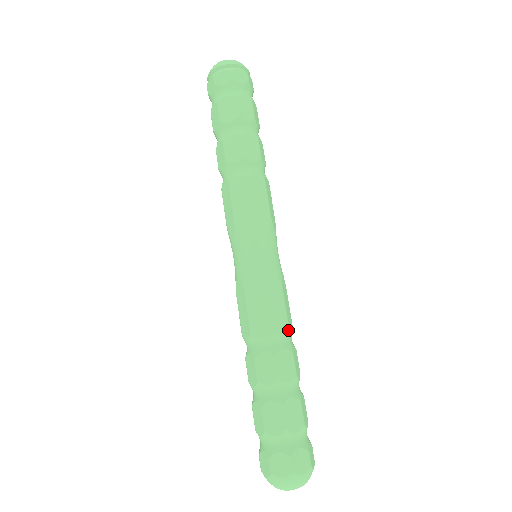
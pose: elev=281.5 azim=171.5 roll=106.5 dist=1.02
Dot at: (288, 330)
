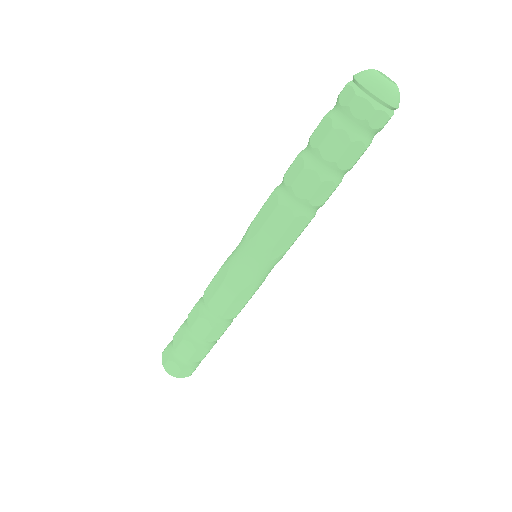
Dot at: (220, 316)
